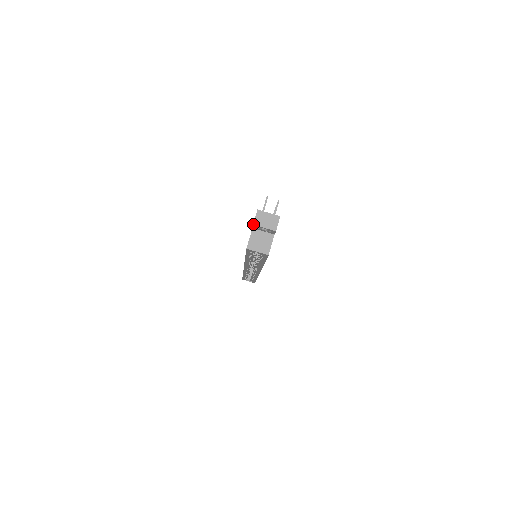
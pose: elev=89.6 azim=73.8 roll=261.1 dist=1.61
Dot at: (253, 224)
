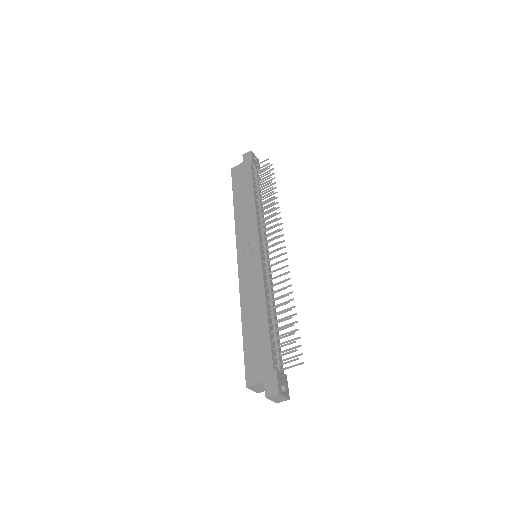
Dot at: (266, 397)
